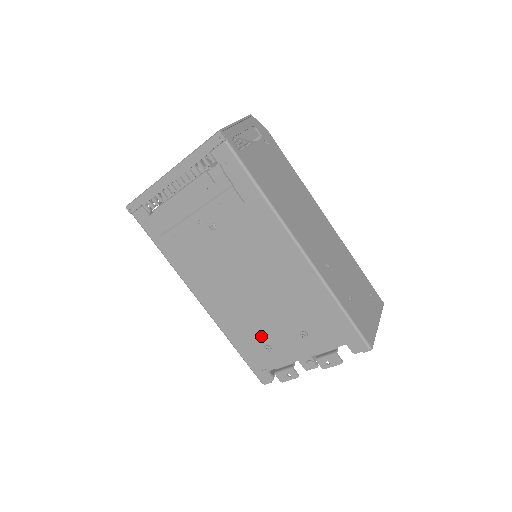
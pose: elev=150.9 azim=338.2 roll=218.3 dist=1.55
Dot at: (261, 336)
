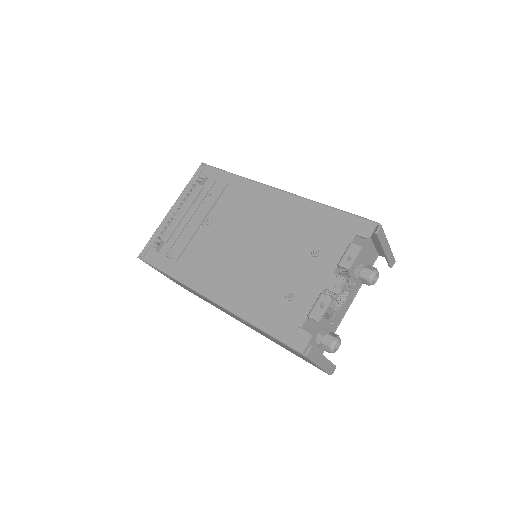
Dot at: (278, 289)
